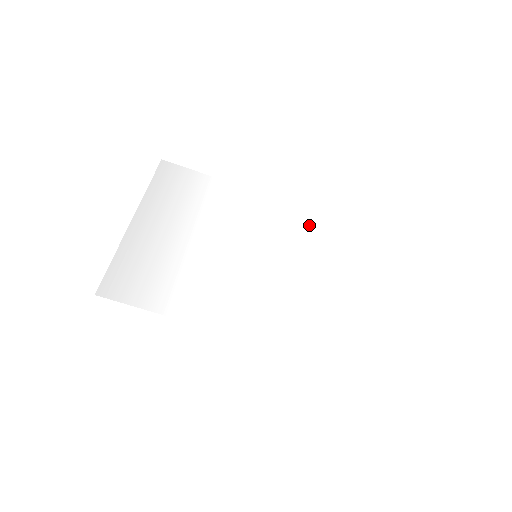
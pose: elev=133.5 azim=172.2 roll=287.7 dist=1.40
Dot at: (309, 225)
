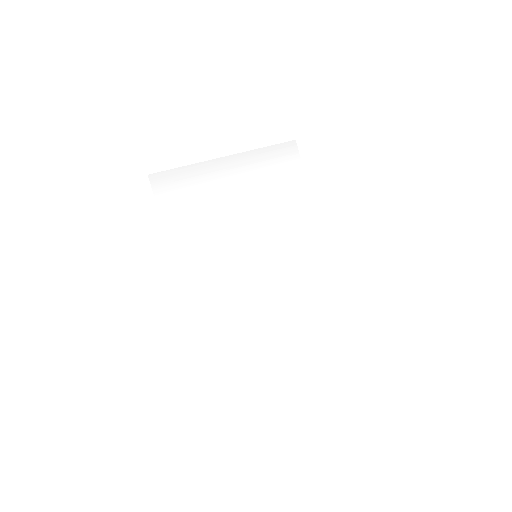
Dot at: (316, 279)
